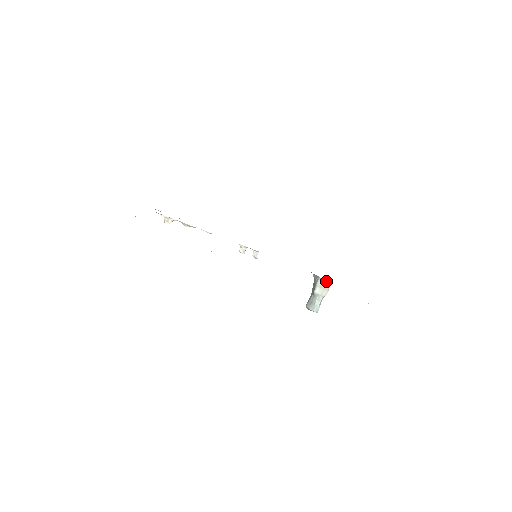
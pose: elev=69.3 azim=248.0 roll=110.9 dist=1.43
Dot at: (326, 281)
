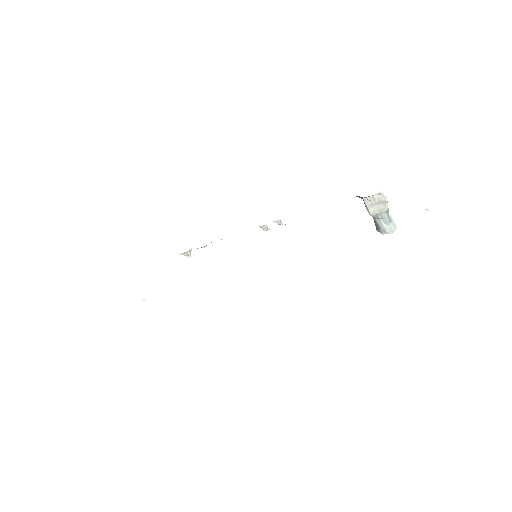
Dot at: (374, 195)
